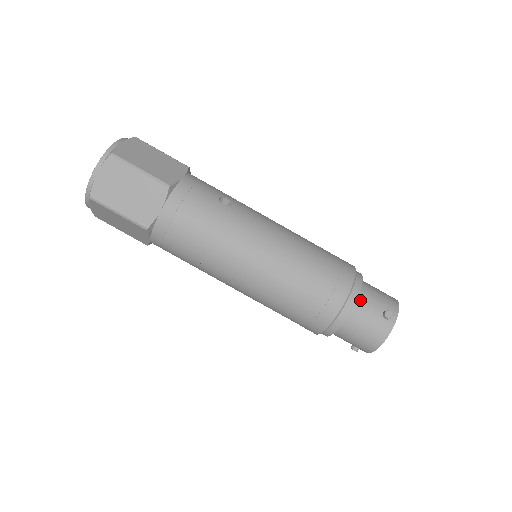
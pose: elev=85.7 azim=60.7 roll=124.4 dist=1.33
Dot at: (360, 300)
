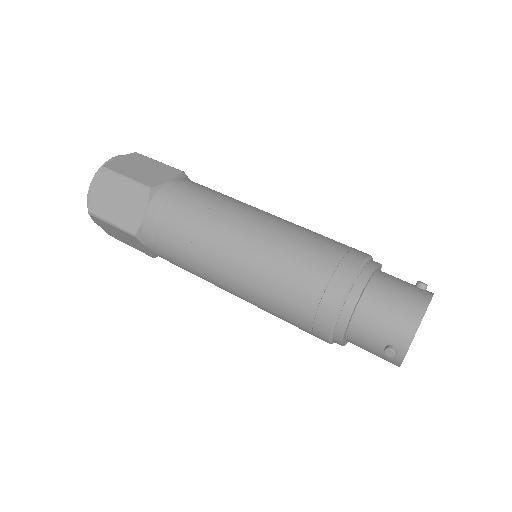
Dot at: (383, 272)
